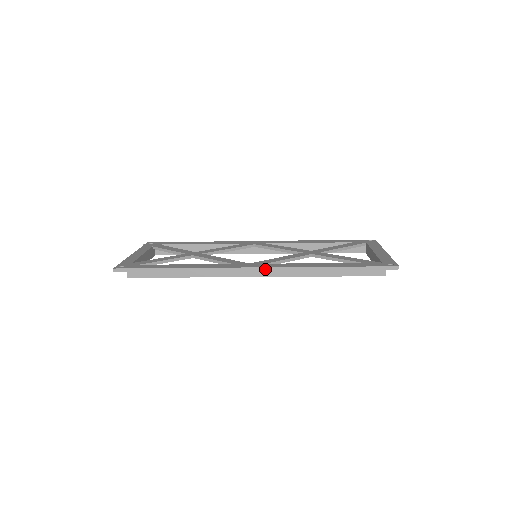
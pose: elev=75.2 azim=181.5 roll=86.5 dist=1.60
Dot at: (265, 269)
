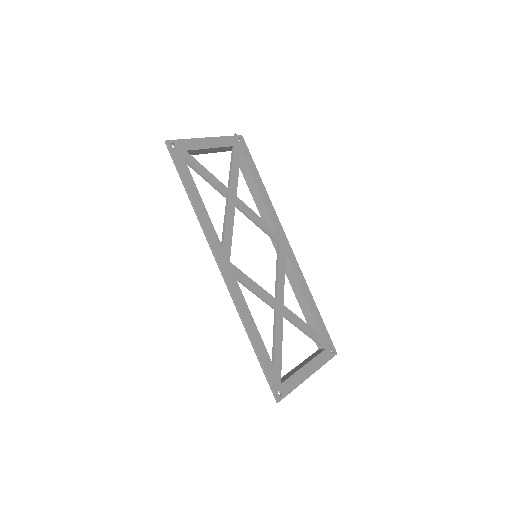
Dot at: (226, 281)
